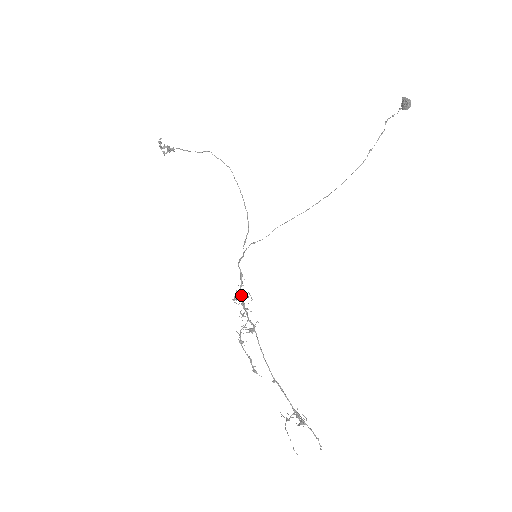
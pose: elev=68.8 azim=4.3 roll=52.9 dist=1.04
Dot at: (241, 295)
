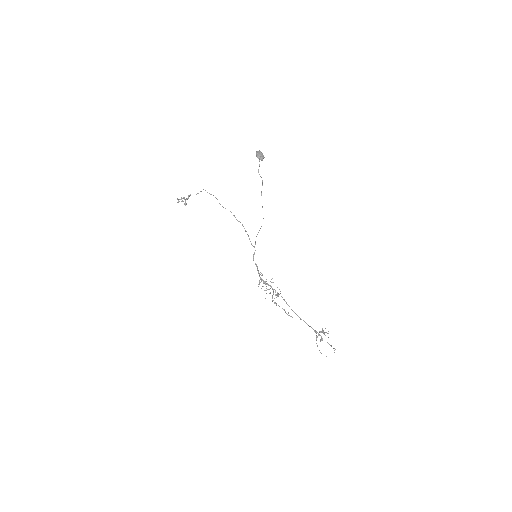
Dot at: (262, 279)
